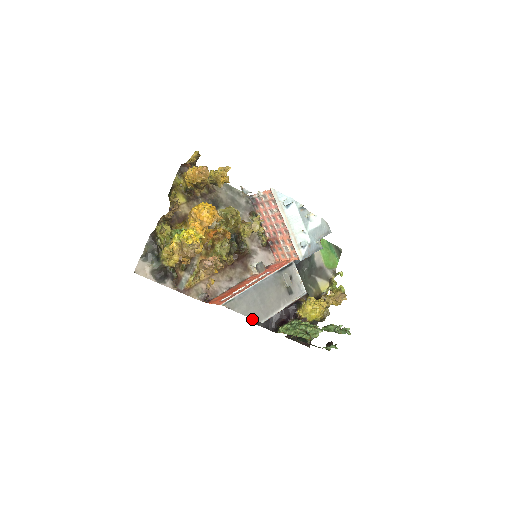
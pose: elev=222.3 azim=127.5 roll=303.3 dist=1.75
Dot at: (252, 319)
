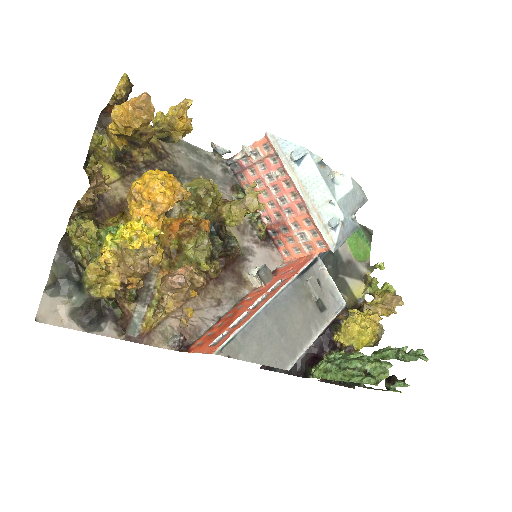
Dot at: occluded
